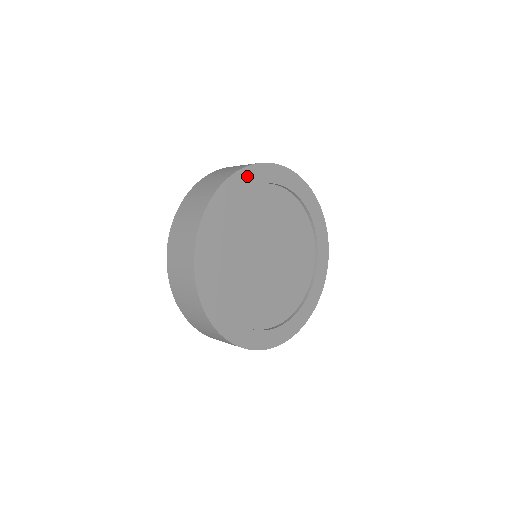
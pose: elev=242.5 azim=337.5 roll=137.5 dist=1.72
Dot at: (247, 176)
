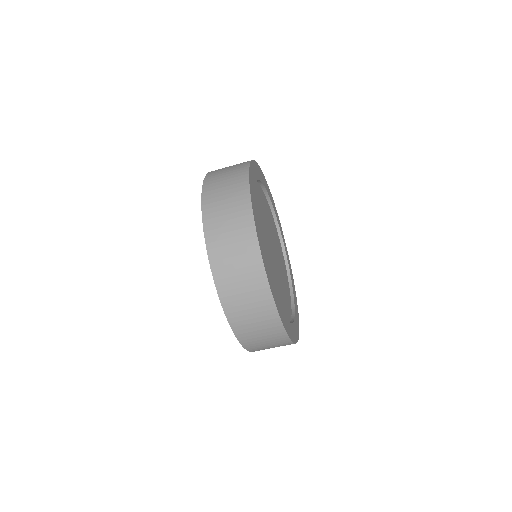
Dot at: (252, 188)
